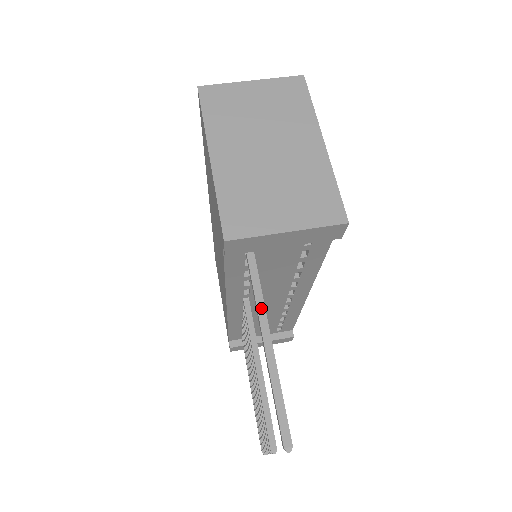
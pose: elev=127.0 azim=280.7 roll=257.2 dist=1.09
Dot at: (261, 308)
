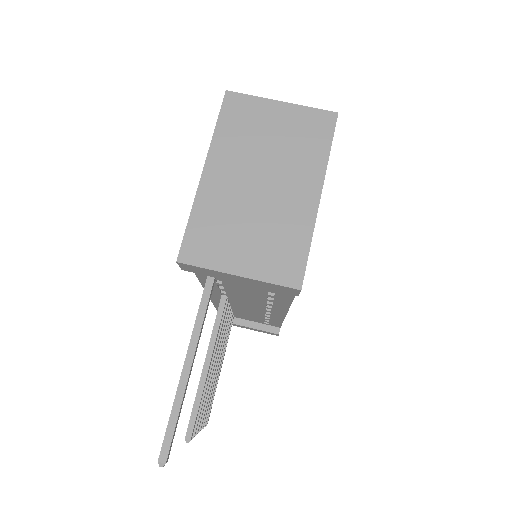
Dot at: (197, 329)
